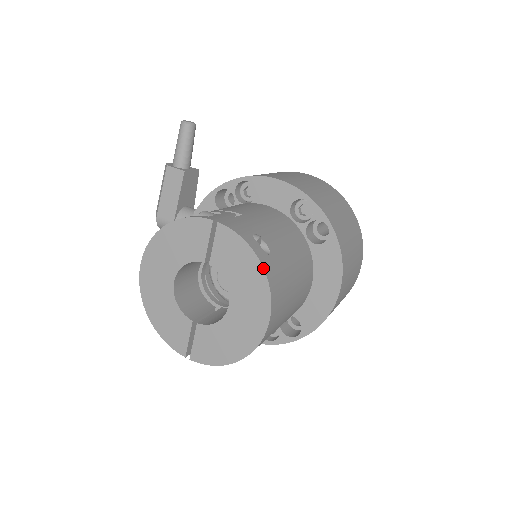
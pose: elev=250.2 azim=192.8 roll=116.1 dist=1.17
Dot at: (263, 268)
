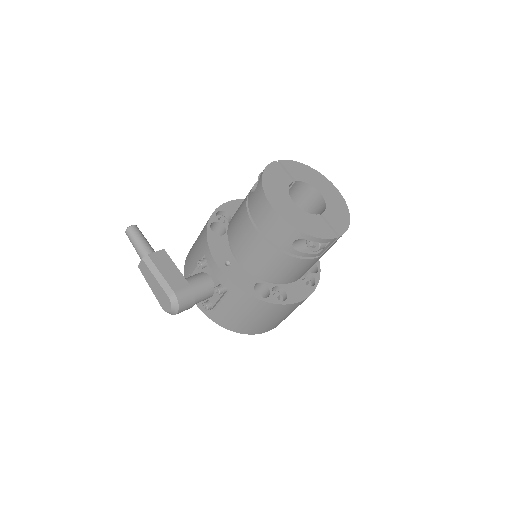
Dot at: occluded
